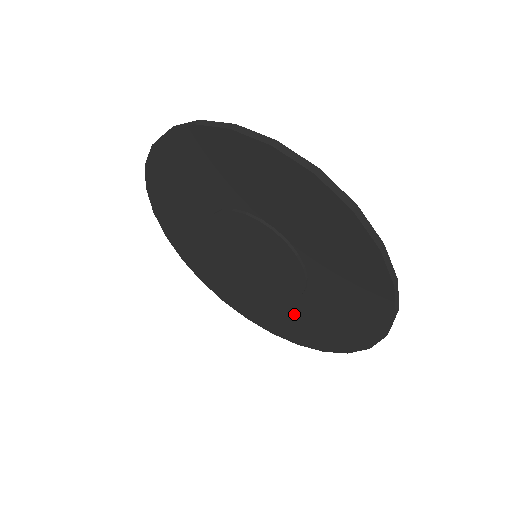
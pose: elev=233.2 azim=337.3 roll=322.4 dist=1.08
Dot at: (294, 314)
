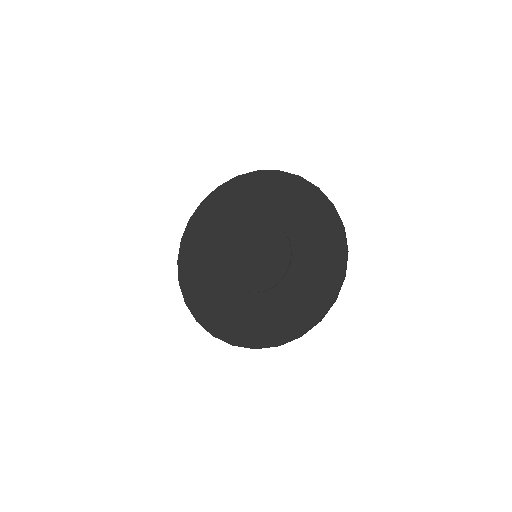
Dot at: (278, 303)
